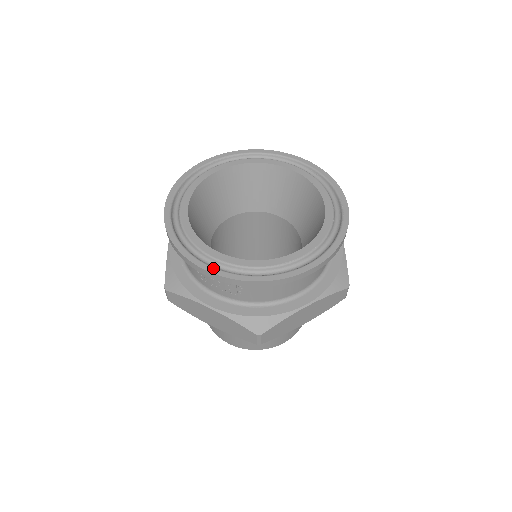
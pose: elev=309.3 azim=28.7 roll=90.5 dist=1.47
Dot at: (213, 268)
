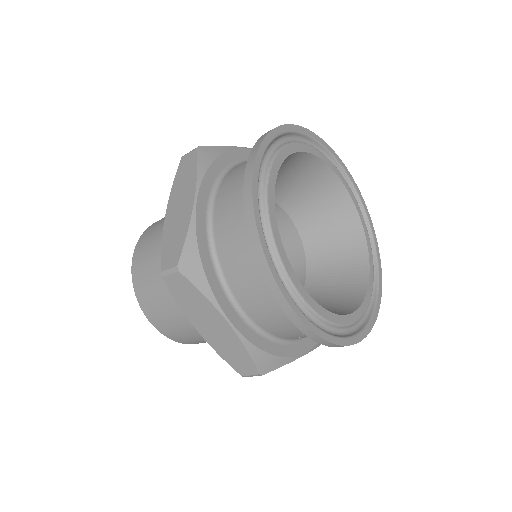
Dot at: (361, 334)
